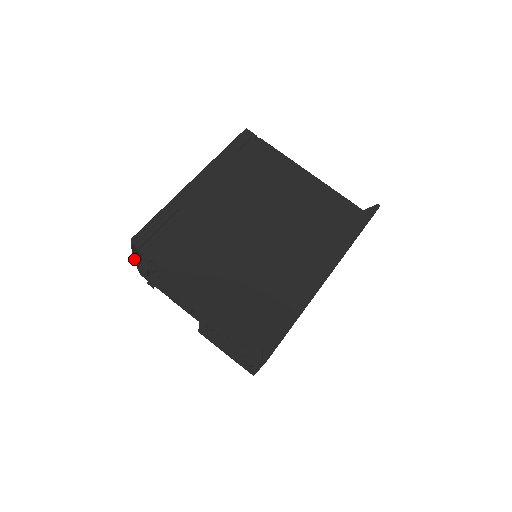
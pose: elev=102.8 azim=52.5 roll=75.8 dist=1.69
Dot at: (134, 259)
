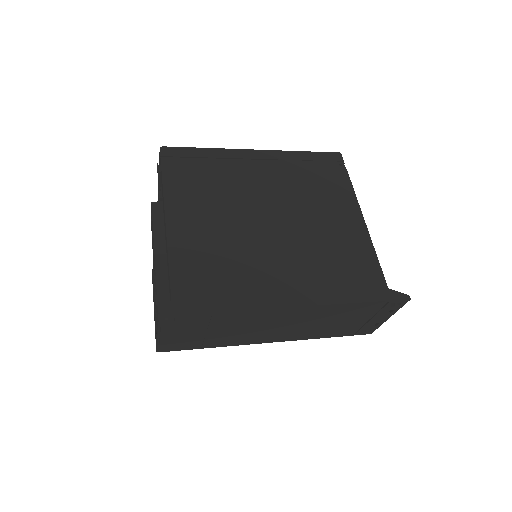
Dot at: (158, 177)
